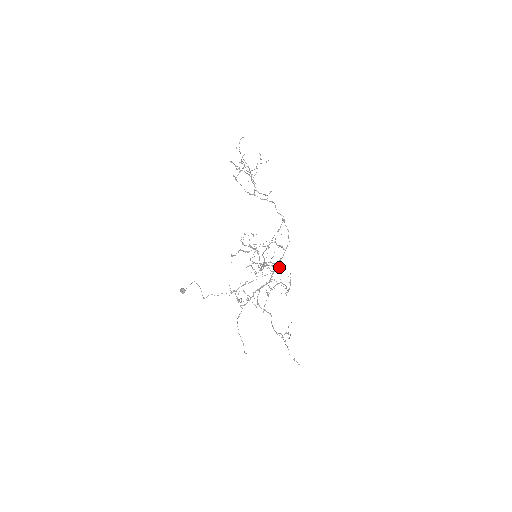
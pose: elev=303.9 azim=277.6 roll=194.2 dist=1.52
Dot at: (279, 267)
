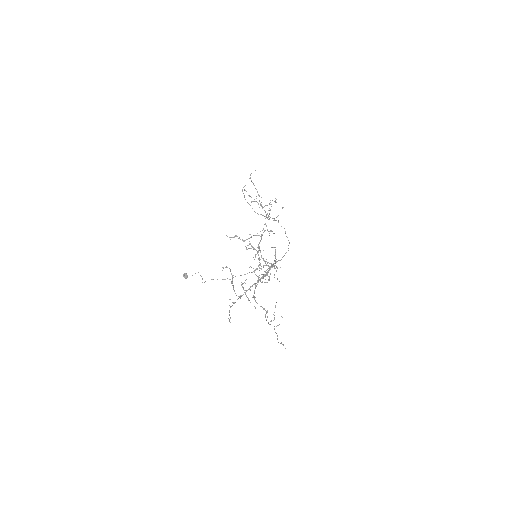
Dot at: occluded
